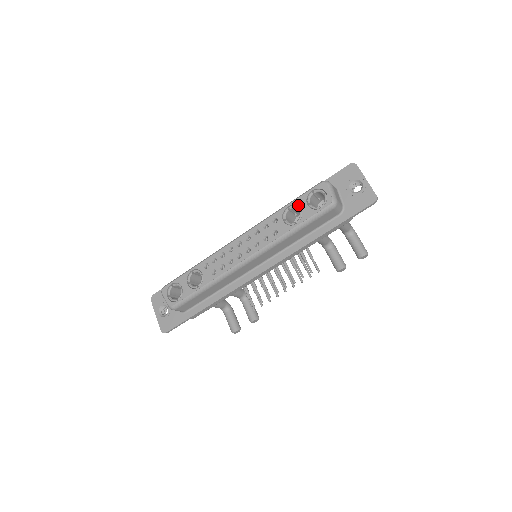
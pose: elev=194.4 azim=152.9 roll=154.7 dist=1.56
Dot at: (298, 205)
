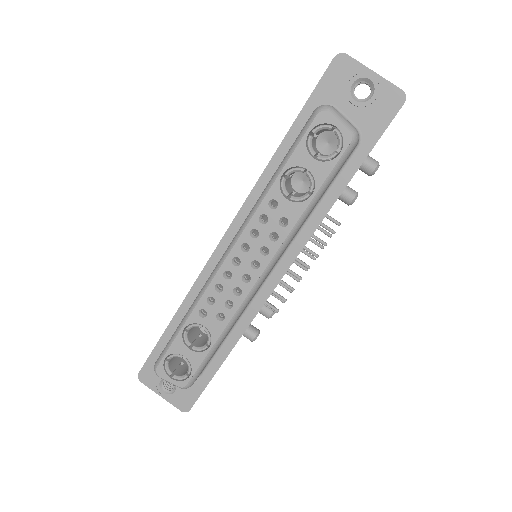
Dot at: (298, 165)
